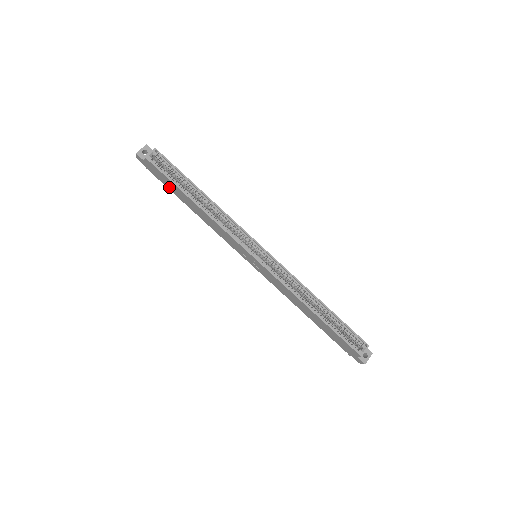
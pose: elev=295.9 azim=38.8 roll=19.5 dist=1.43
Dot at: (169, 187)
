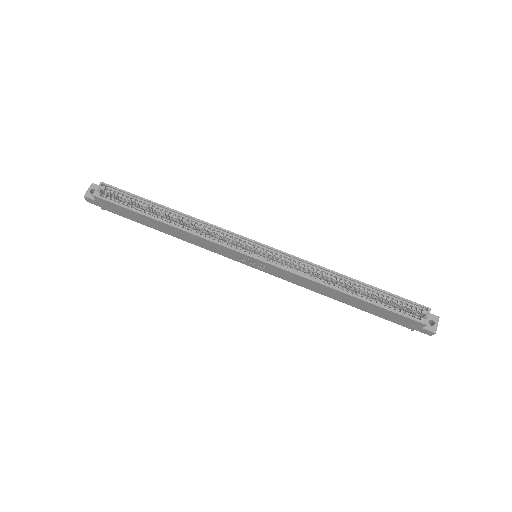
Dot at: (132, 218)
